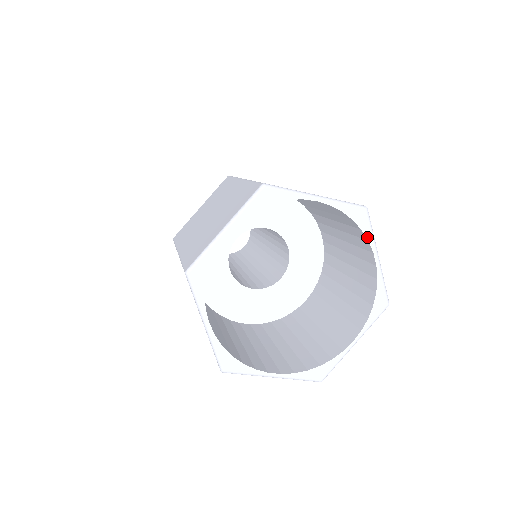
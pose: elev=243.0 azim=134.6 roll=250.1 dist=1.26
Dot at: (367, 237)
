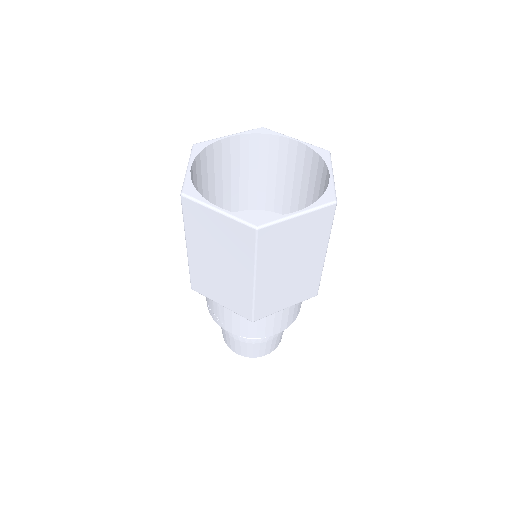
Dot at: (277, 135)
